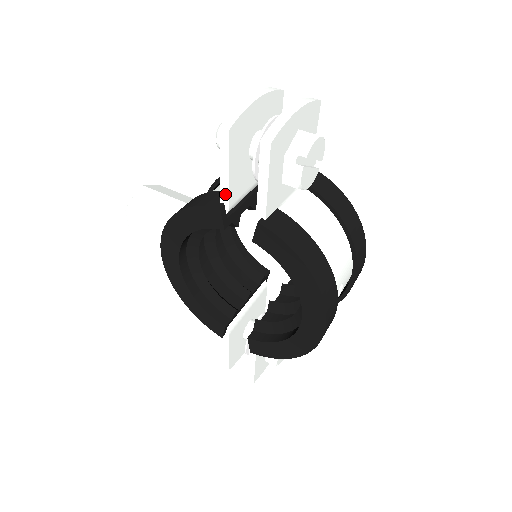
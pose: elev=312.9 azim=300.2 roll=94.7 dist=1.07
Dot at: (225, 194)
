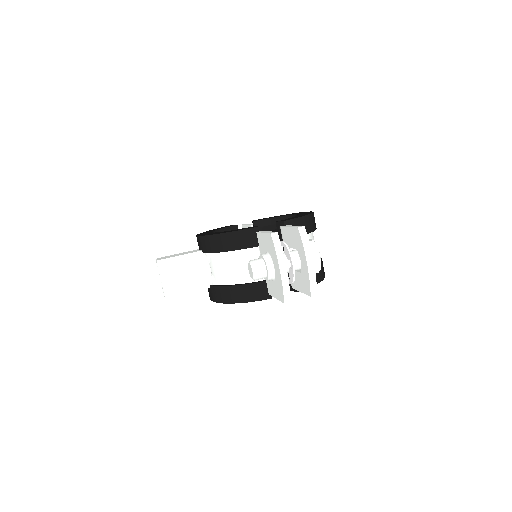
Dot at: occluded
